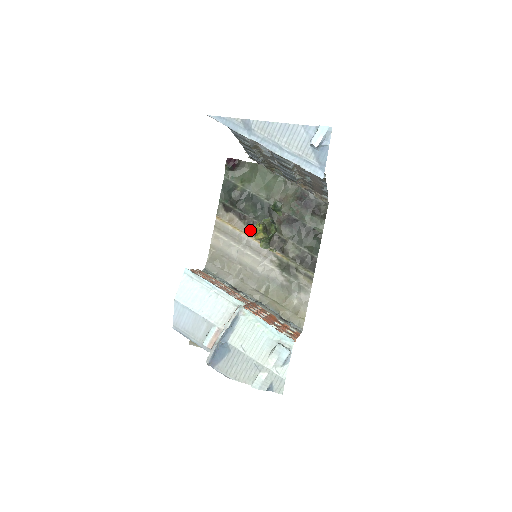
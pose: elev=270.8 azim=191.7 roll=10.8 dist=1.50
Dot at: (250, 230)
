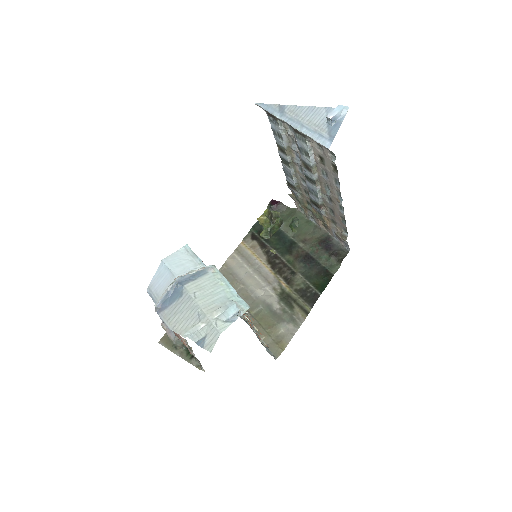
Dot at: (266, 258)
